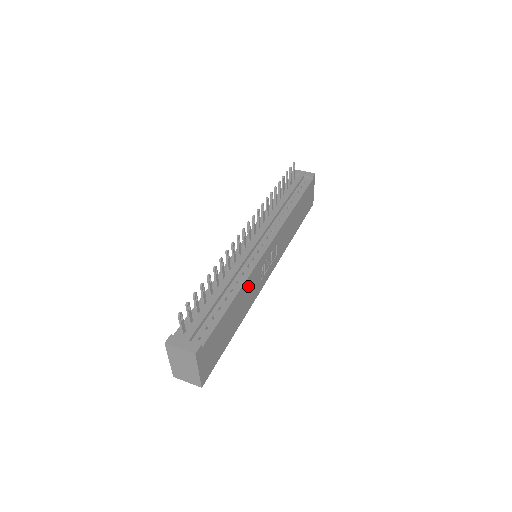
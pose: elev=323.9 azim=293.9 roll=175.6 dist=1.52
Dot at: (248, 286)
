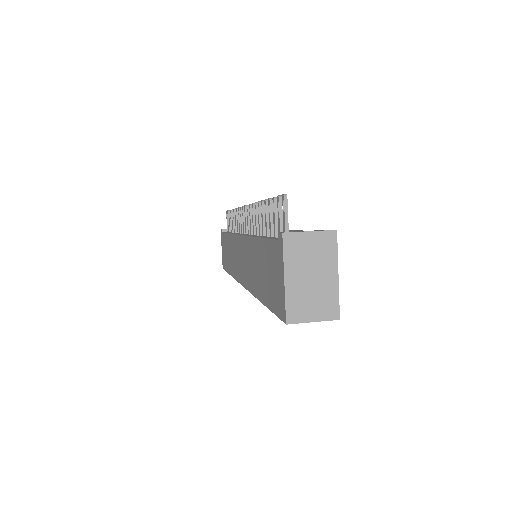
Dot at: occluded
